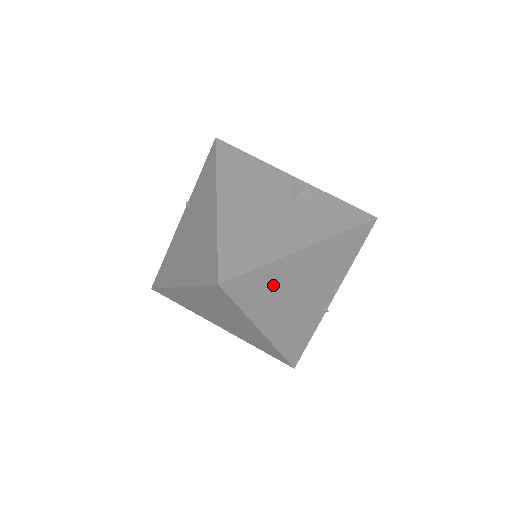
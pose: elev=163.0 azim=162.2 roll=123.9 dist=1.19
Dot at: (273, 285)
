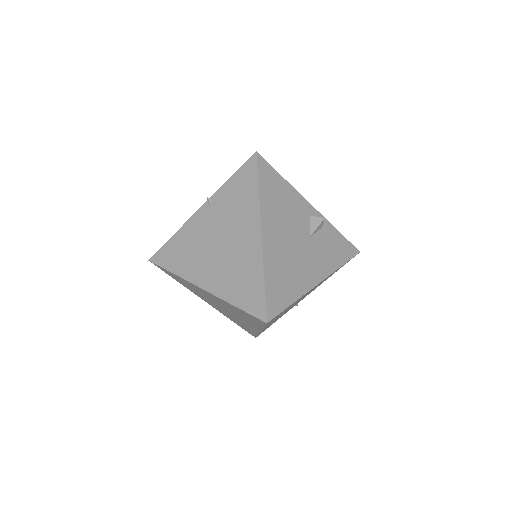
Dot at: occluded
